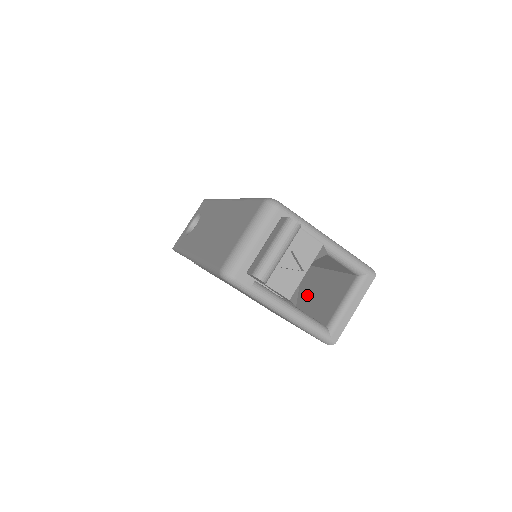
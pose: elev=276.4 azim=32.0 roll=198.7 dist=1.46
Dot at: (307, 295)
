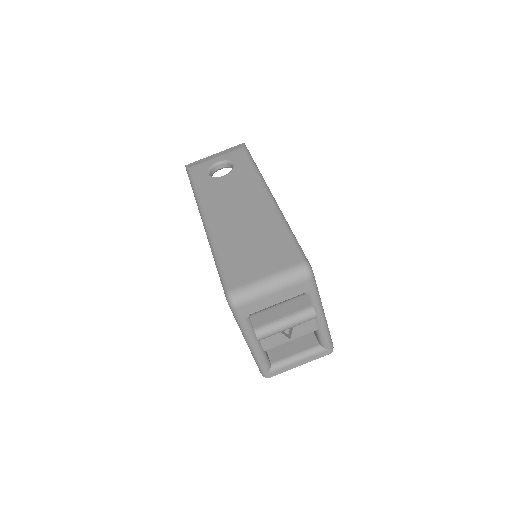
Dot at: occluded
